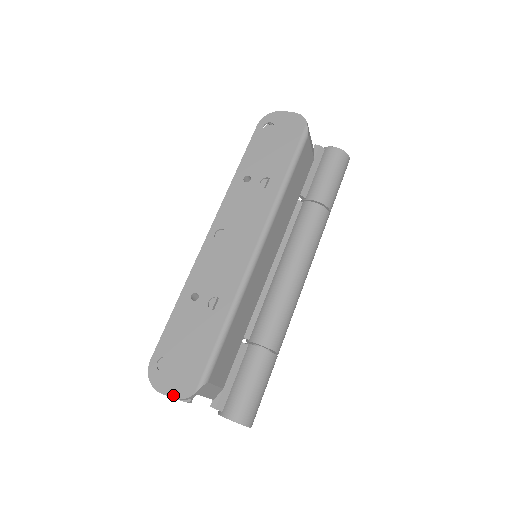
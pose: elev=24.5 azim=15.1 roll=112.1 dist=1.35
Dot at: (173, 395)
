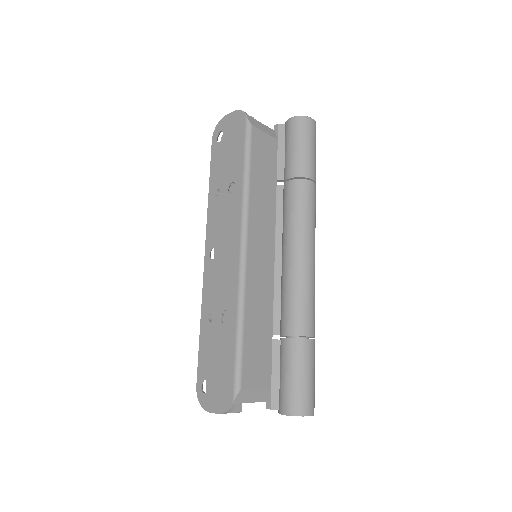
Dot at: (219, 411)
